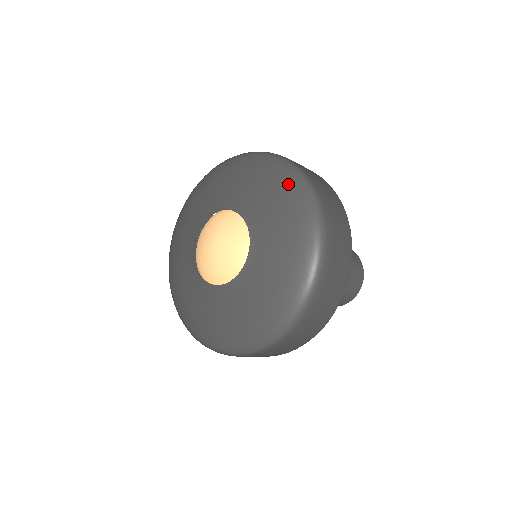
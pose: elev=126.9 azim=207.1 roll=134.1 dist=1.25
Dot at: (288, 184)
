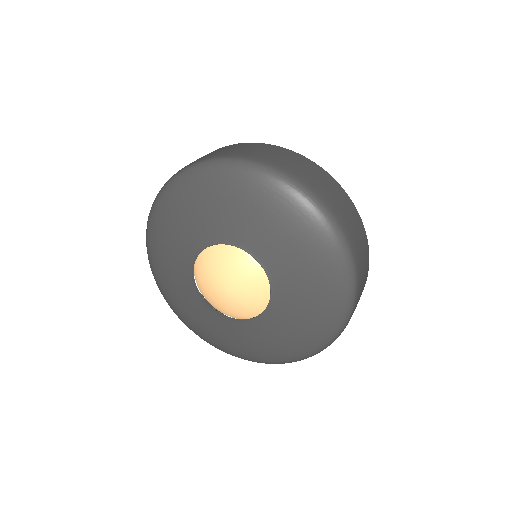
Dot at: (236, 181)
